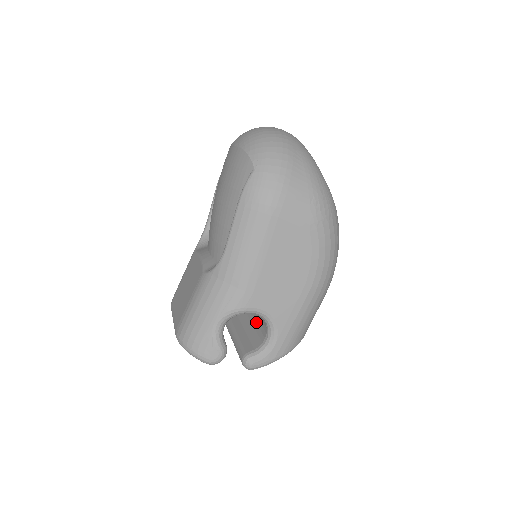
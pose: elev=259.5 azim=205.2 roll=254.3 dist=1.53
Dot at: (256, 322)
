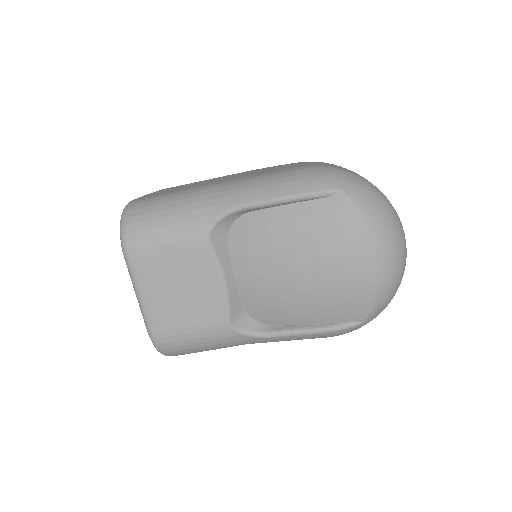
Dot at: occluded
